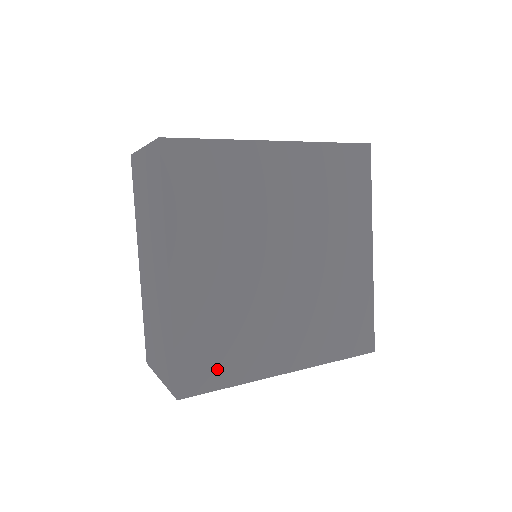
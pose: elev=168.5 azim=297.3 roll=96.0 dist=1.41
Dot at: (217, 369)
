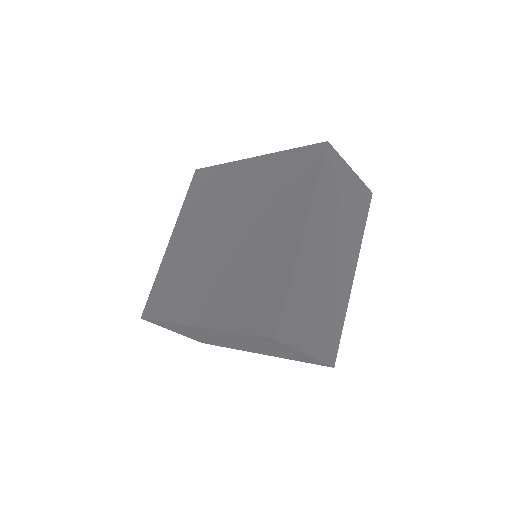
Dot at: occluded
